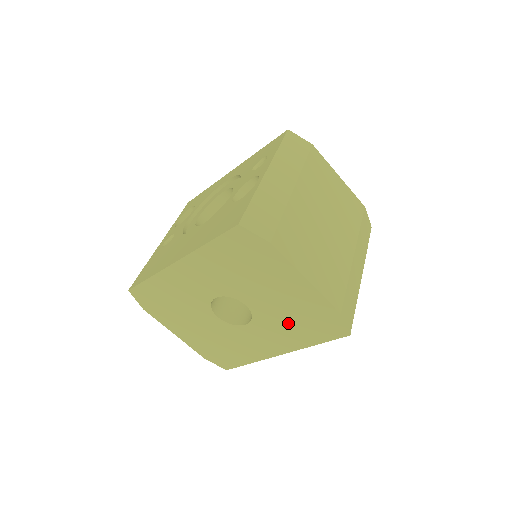
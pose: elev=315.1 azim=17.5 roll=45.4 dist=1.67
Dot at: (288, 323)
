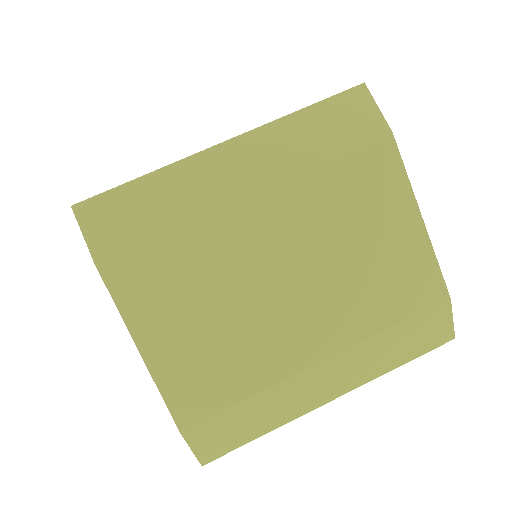
Dot at: occluded
